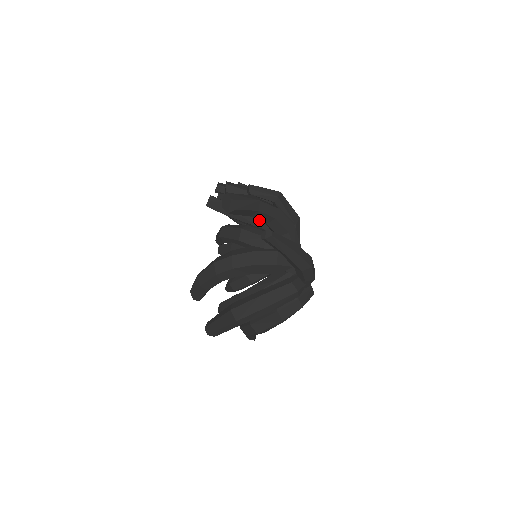
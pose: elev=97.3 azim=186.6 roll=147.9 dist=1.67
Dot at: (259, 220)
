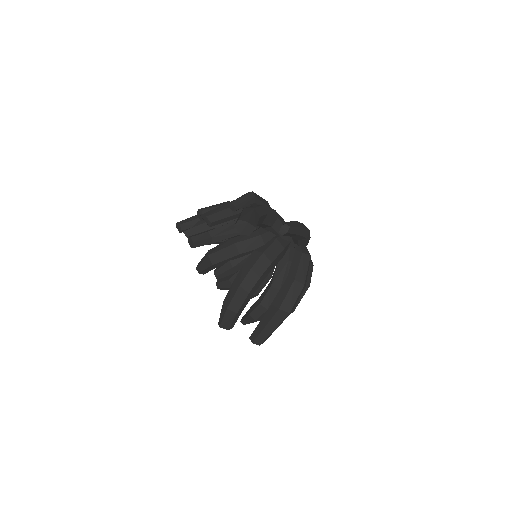
Dot at: (258, 224)
